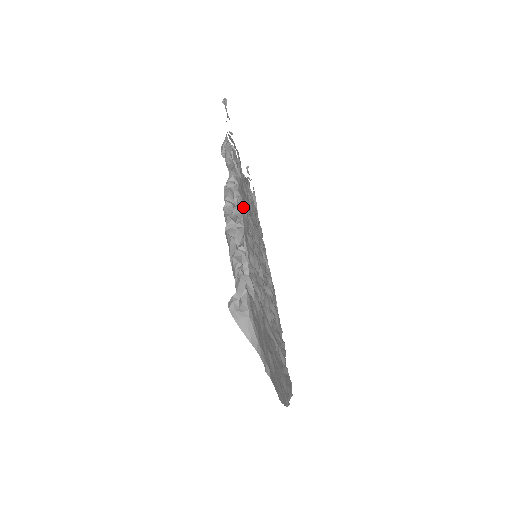
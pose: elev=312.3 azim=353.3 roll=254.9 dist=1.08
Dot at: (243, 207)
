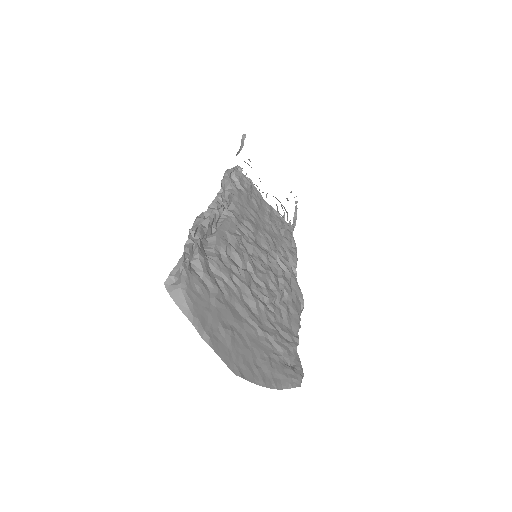
Dot at: (230, 212)
